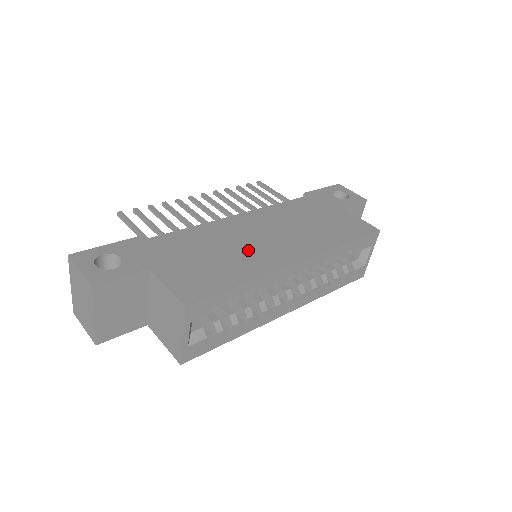
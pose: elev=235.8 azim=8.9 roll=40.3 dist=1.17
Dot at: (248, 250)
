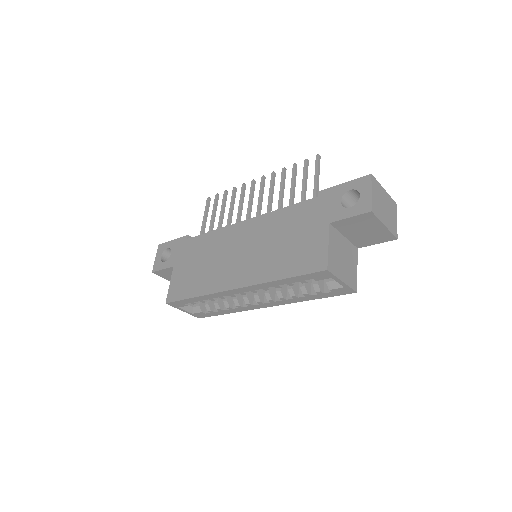
Dot at: (219, 265)
